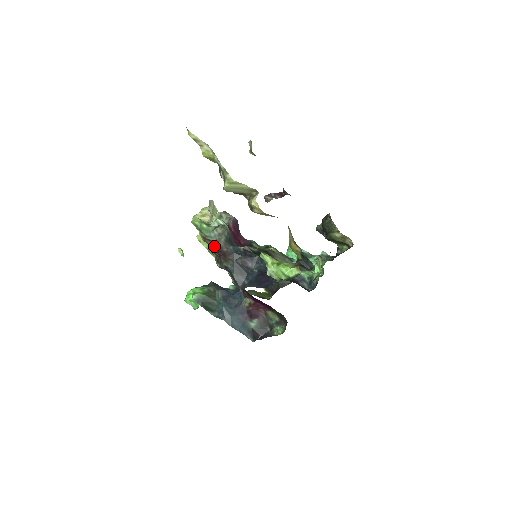
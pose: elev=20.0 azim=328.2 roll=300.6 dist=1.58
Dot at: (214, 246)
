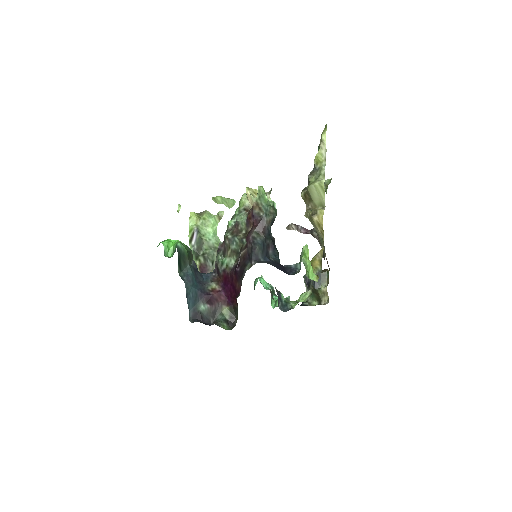
Dot at: (258, 216)
